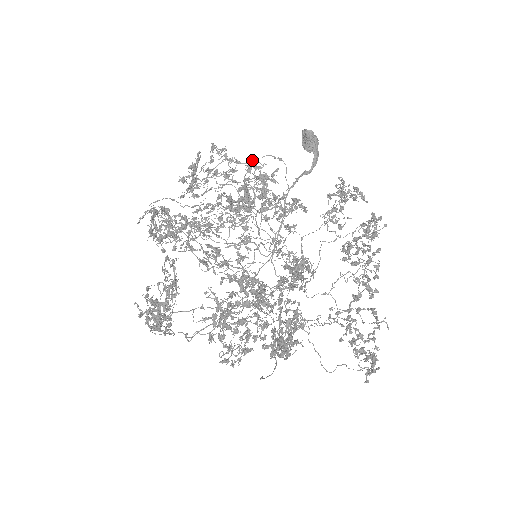
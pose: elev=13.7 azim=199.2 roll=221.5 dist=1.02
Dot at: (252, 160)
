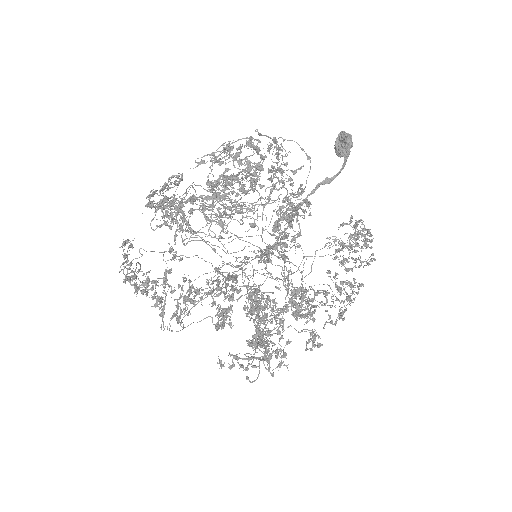
Dot at: (277, 141)
